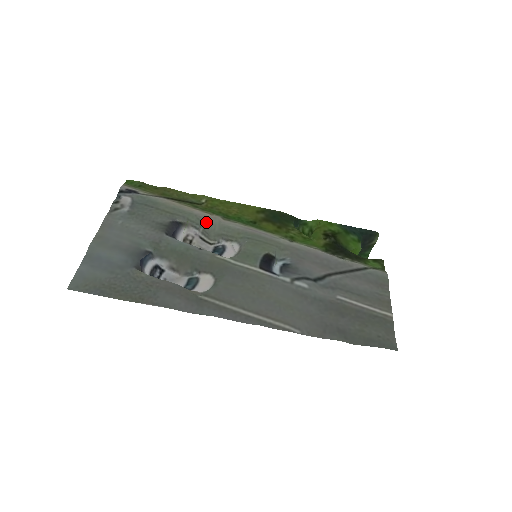
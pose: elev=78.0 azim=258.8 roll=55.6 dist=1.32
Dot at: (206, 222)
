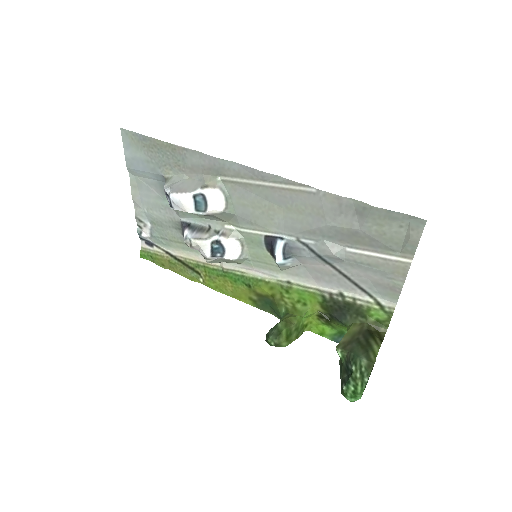
Dot at: occluded
